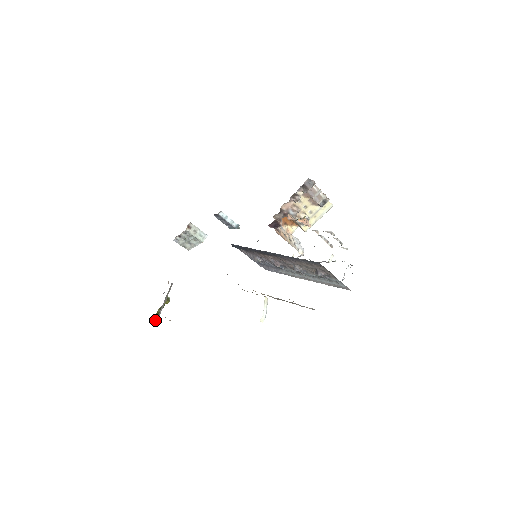
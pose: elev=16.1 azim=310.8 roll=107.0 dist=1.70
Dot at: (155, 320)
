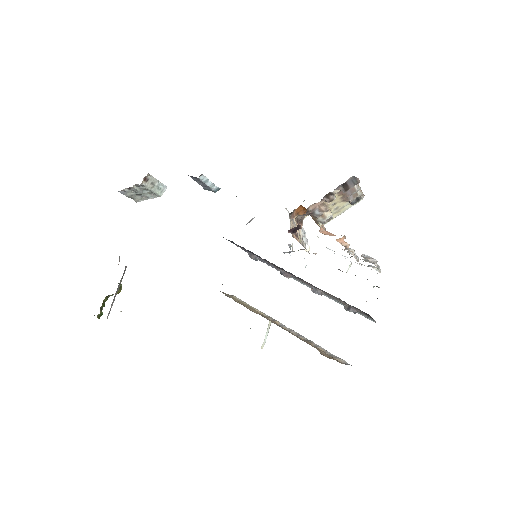
Dot at: (101, 313)
